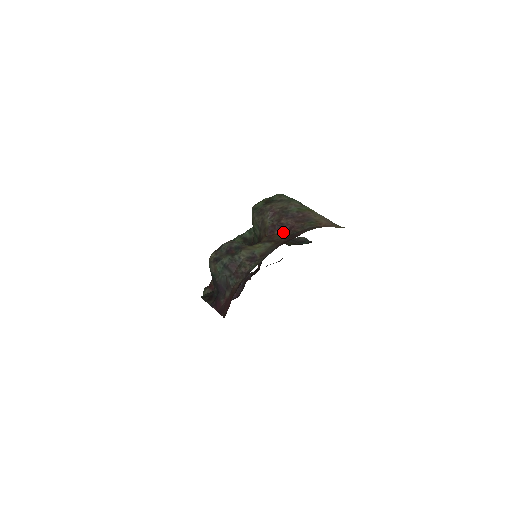
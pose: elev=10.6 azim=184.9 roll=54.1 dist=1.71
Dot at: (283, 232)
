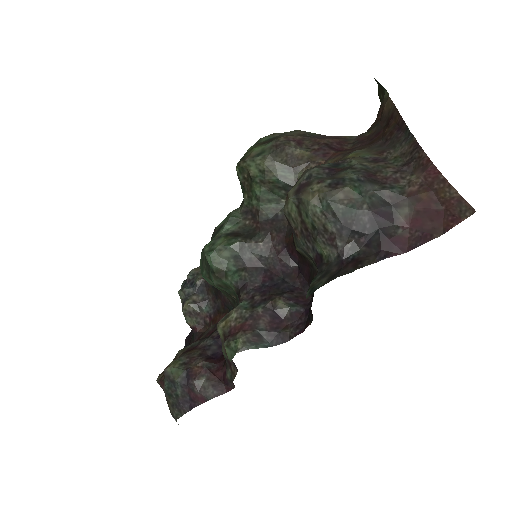
Dot at: (338, 150)
